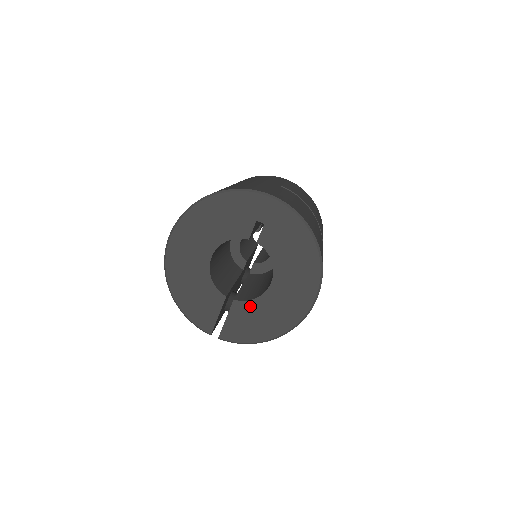
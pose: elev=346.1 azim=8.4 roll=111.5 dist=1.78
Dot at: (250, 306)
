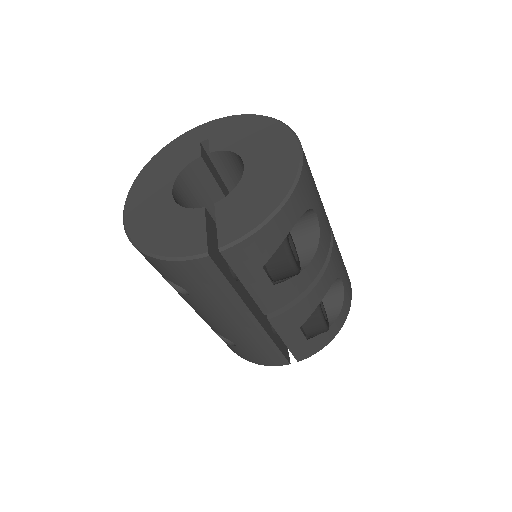
Dot at: (236, 195)
